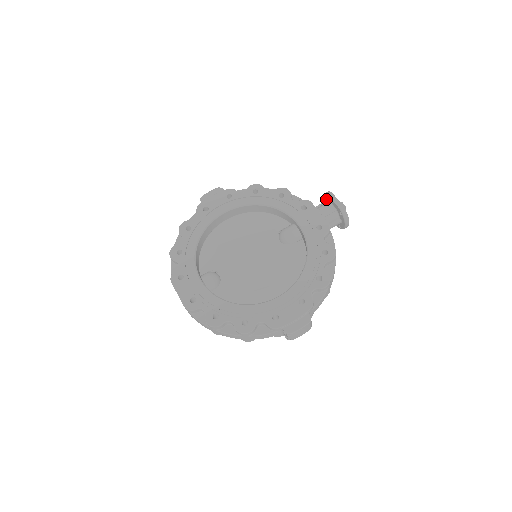
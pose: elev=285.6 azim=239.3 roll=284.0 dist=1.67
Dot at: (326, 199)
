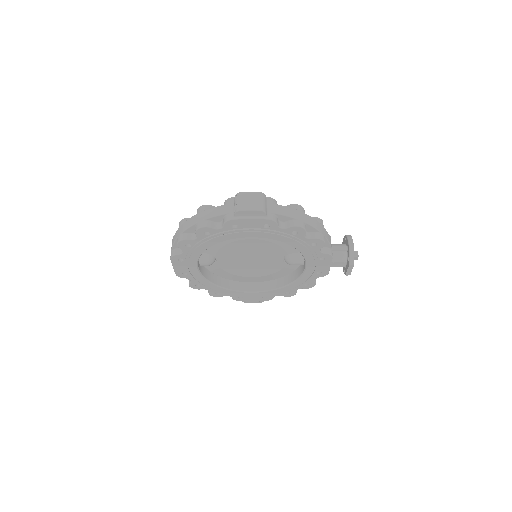
Dot at: (348, 255)
